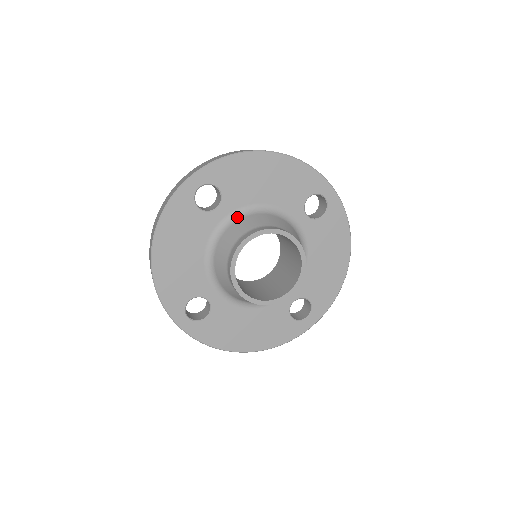
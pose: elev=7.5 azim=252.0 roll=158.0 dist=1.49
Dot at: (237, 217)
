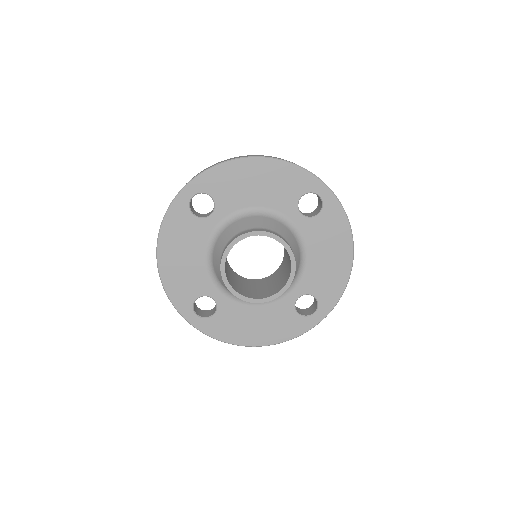
Dot at: (231, 221)
